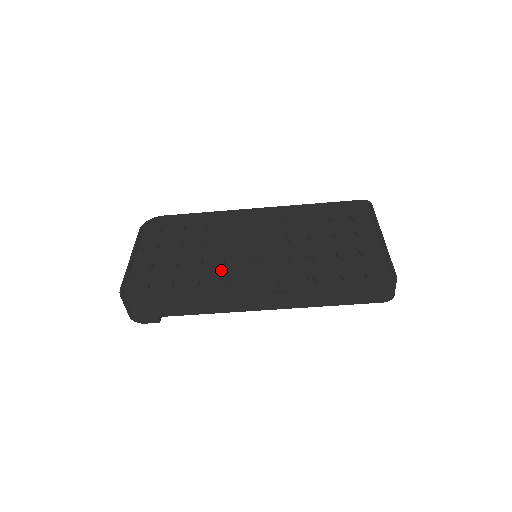
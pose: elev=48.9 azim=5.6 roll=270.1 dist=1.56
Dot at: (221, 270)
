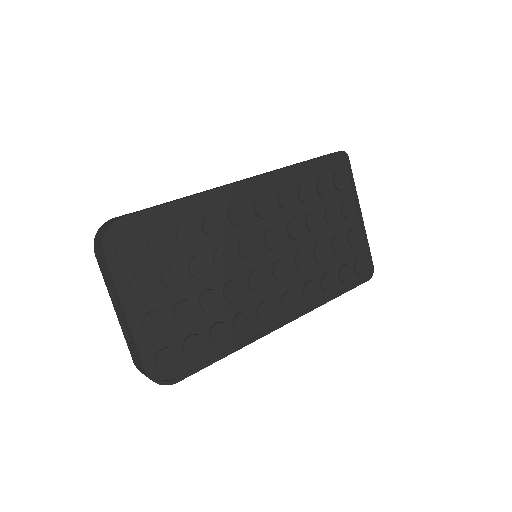
Dot at: (242, 302)
